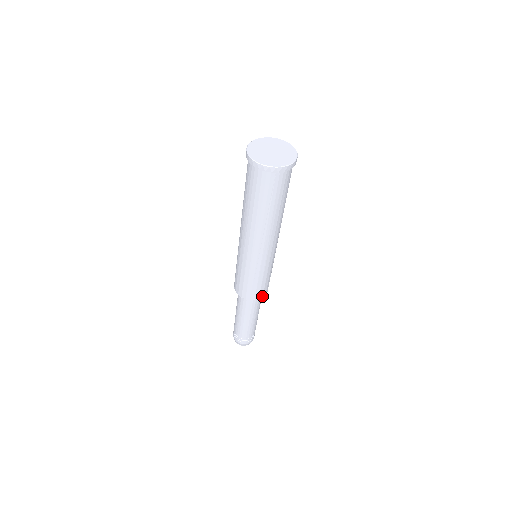
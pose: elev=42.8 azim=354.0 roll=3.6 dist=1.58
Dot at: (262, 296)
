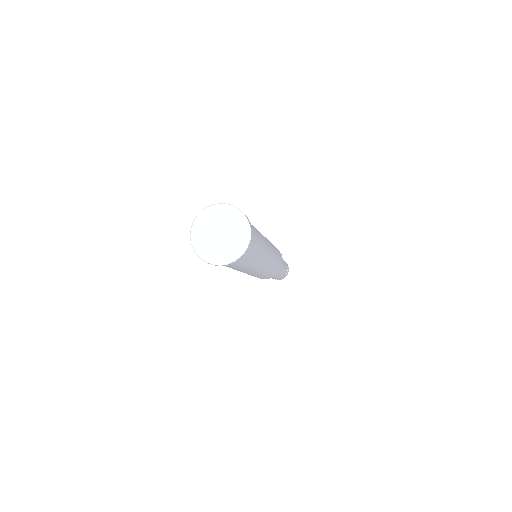
Dot at: (274, 276)
